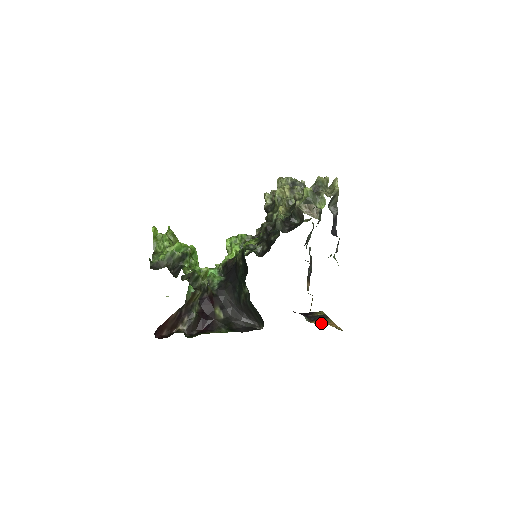
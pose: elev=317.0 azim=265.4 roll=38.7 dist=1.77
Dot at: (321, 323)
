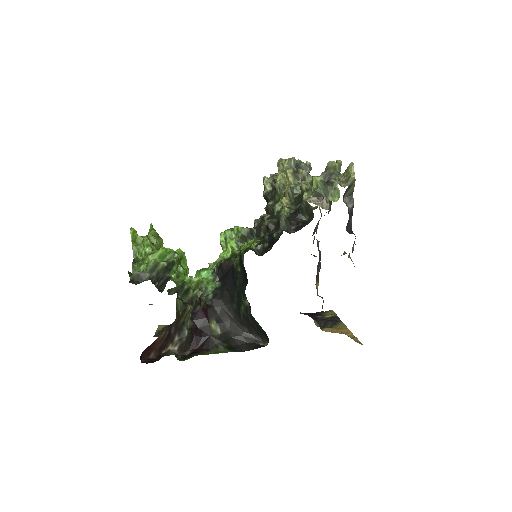
Dot at: (334, 330)
